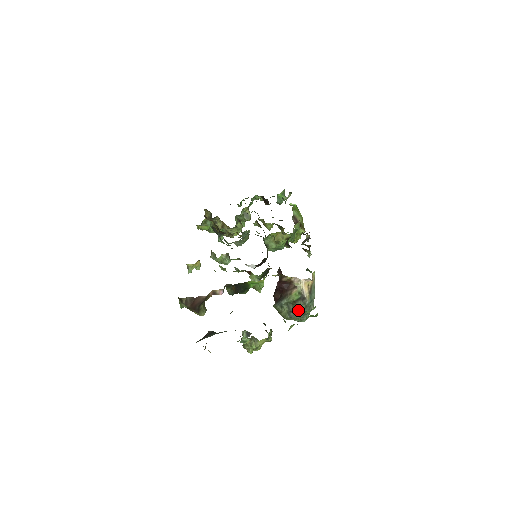
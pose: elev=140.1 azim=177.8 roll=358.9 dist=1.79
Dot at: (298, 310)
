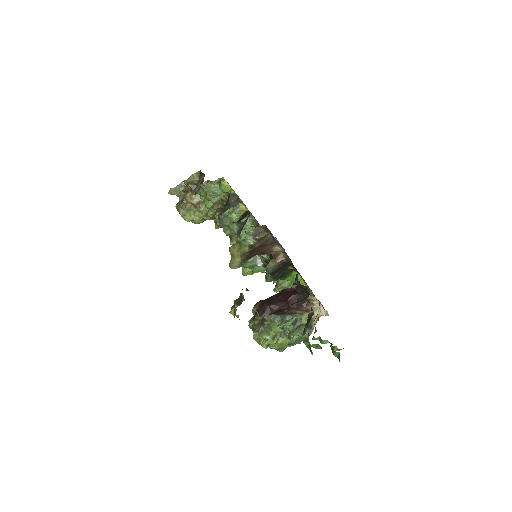
Dot at: (295, 335)
